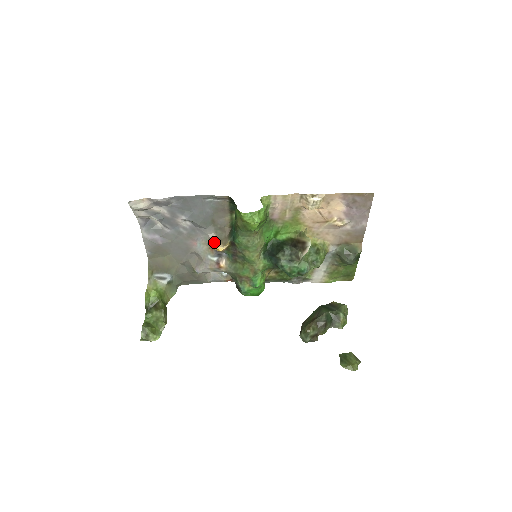
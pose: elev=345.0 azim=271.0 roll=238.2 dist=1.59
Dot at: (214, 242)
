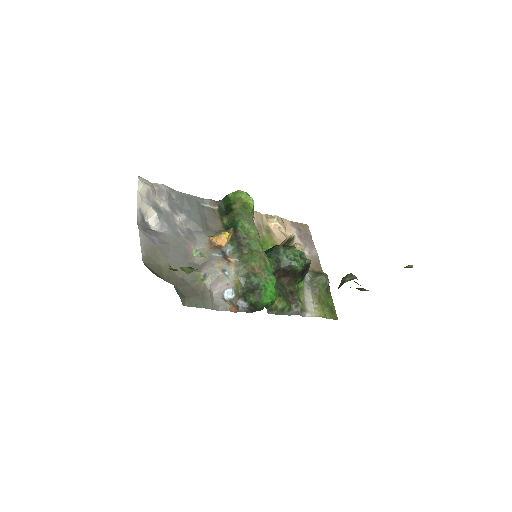
Dot at: (216, 236)
